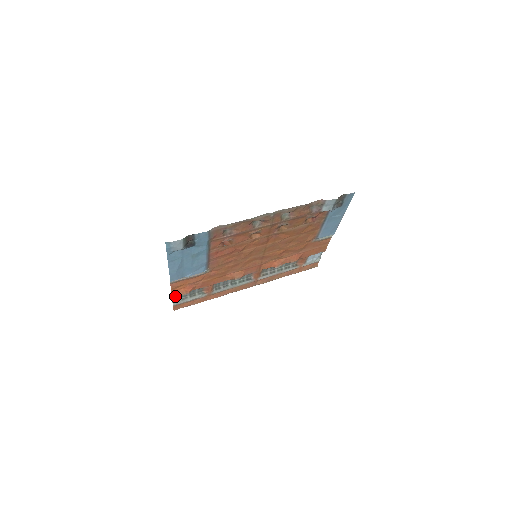
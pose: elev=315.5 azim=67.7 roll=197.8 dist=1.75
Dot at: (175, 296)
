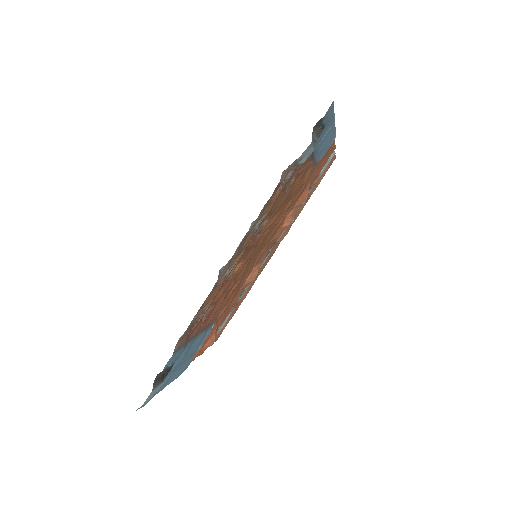
Dot at: occluded
